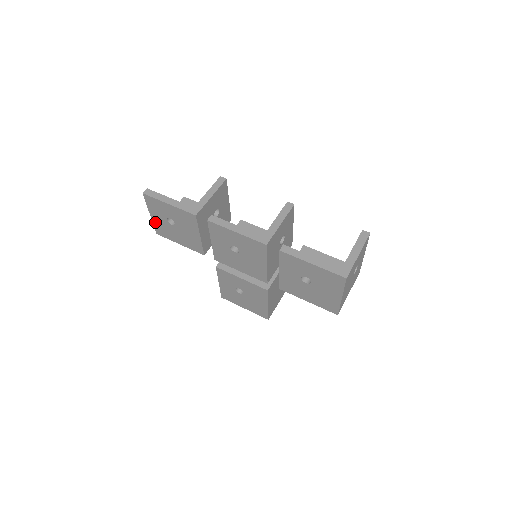
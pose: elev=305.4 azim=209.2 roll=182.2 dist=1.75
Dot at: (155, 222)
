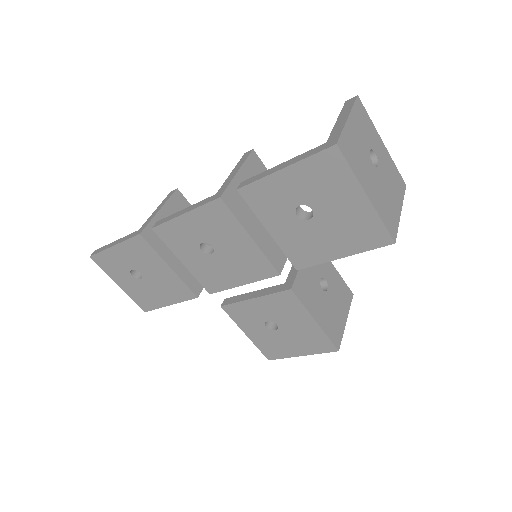
Dot at: (130, 293)
